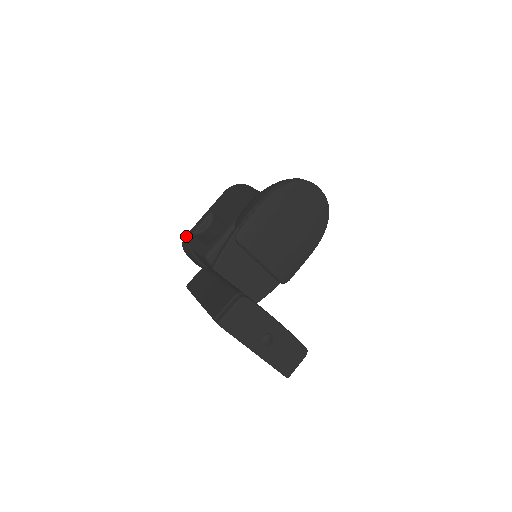
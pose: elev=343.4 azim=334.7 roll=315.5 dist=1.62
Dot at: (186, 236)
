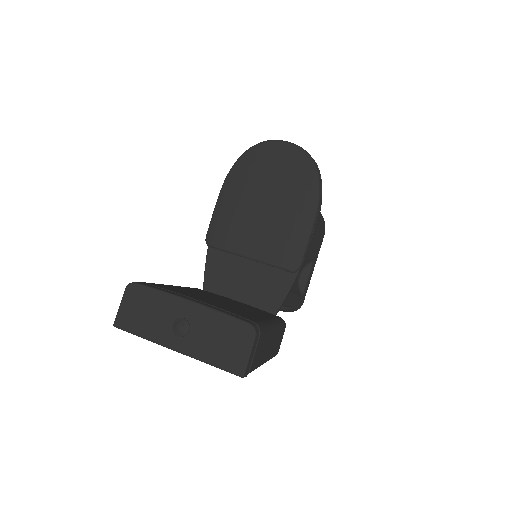
Dot at: occluded
